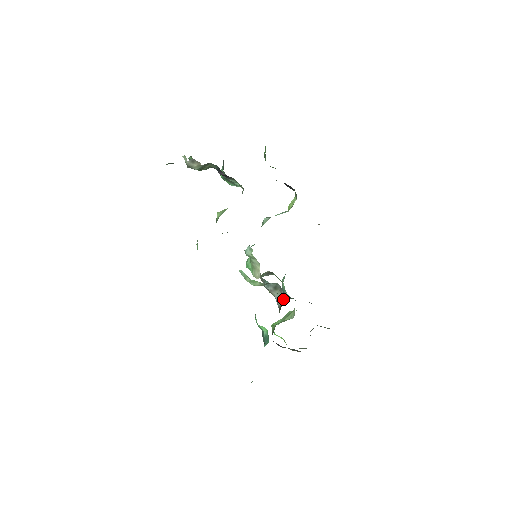
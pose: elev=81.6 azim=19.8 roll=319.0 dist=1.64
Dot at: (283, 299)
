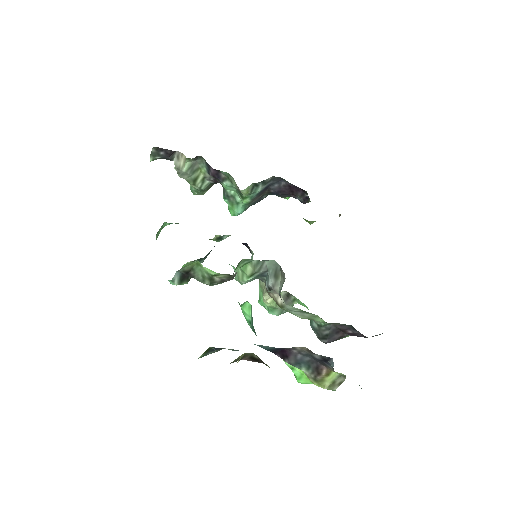
Dot at: (284, 280)
